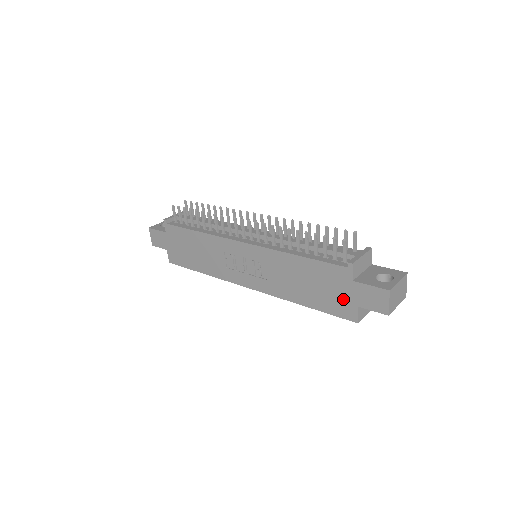
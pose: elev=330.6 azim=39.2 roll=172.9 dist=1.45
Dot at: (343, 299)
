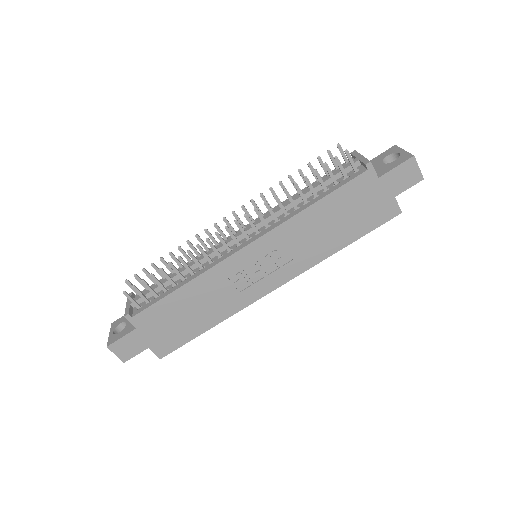
Dot at: (378, 204)
